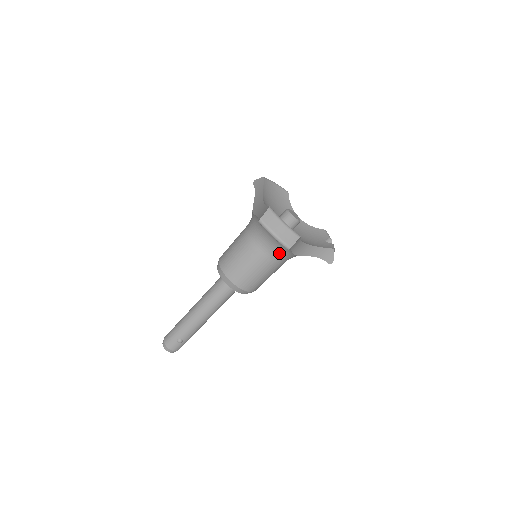
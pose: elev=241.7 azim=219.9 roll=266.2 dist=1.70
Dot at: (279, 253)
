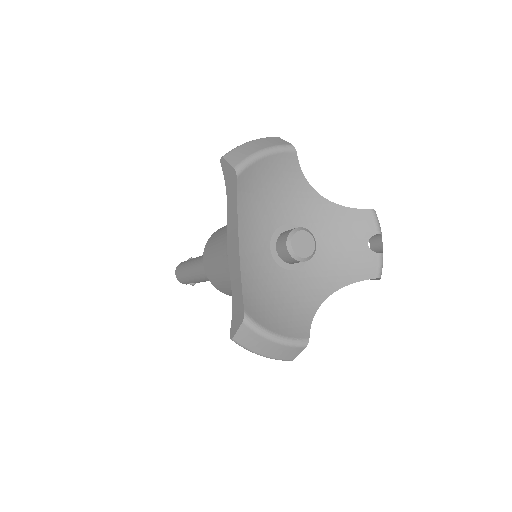
Dot at: occluded
